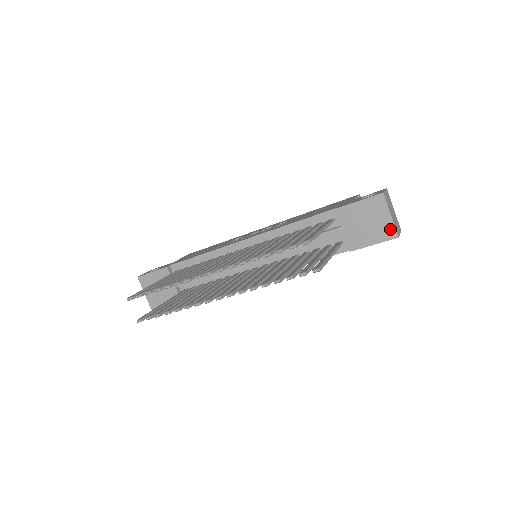
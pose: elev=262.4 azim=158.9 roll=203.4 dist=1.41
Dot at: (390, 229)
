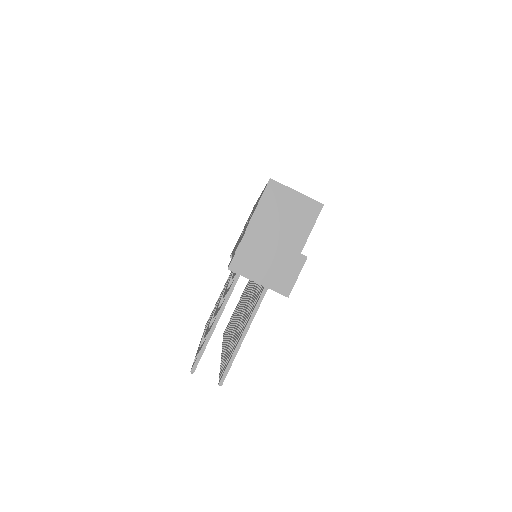
Dot at: occluded
